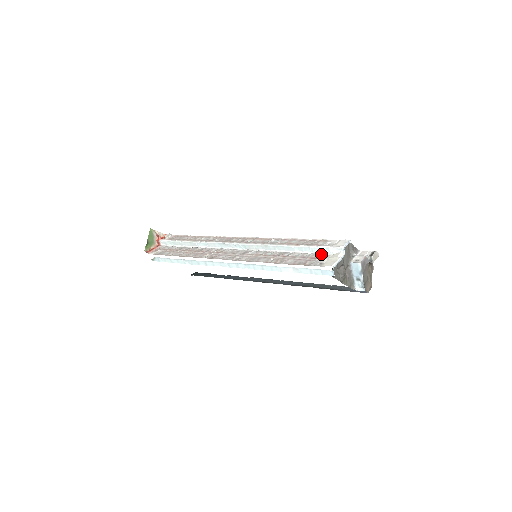
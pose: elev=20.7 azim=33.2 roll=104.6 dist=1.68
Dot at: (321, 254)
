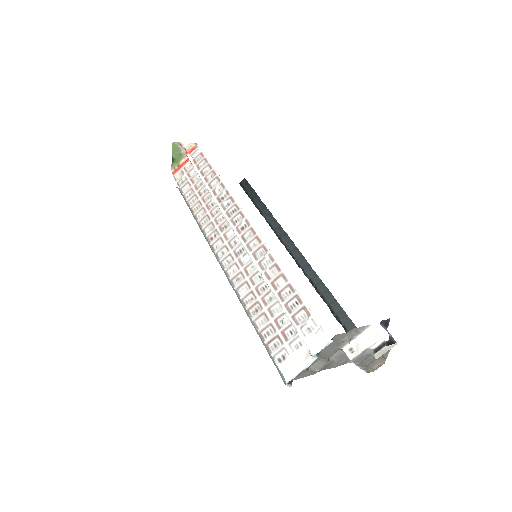
Dot at: (296, 334)
